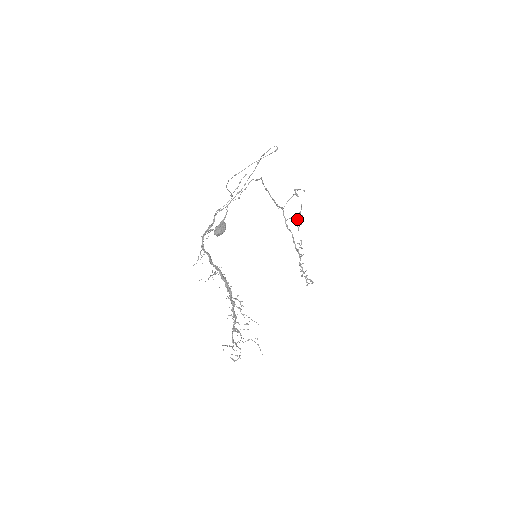
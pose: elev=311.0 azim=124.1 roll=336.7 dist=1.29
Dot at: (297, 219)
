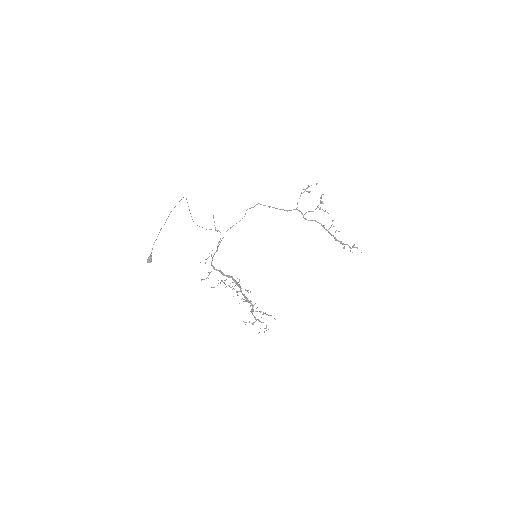
Dot at: occluded
